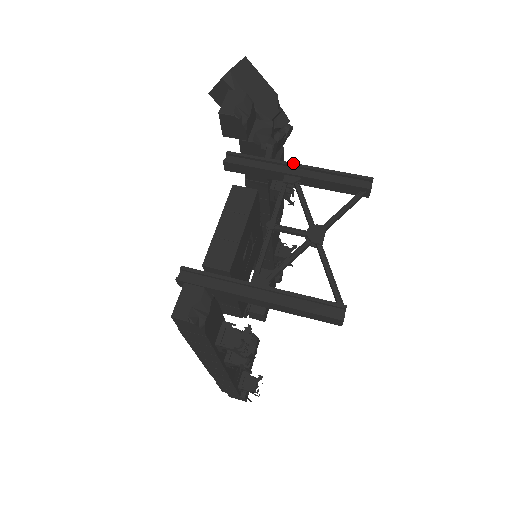
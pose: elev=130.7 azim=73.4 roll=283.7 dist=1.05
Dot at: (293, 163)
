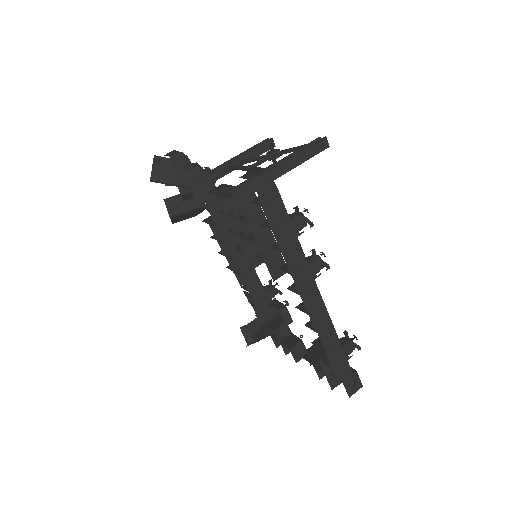
Dot at: (226, 161)
